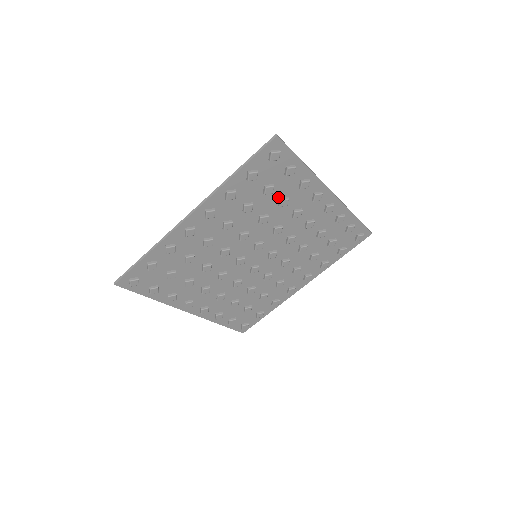
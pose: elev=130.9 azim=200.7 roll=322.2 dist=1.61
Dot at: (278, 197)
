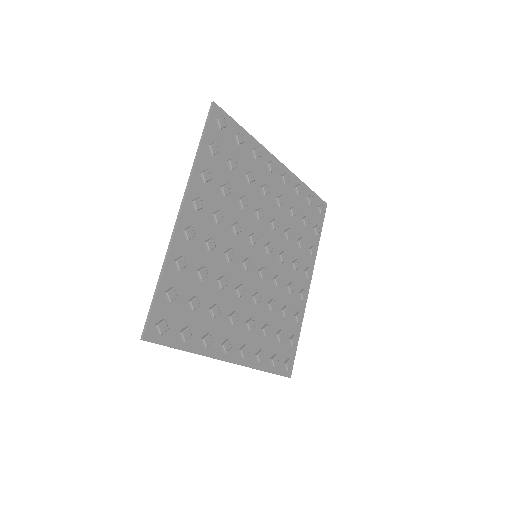
Dot at: (243, 174)
